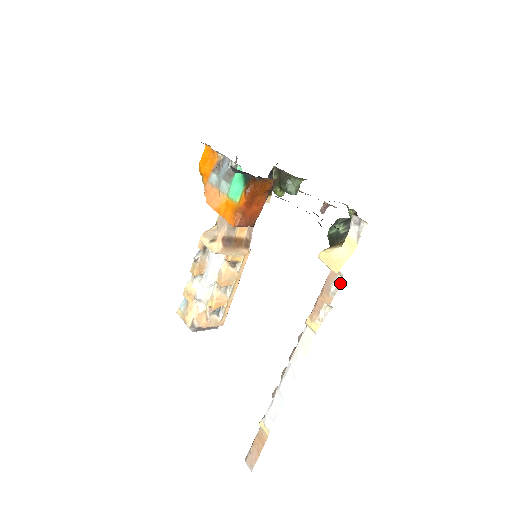
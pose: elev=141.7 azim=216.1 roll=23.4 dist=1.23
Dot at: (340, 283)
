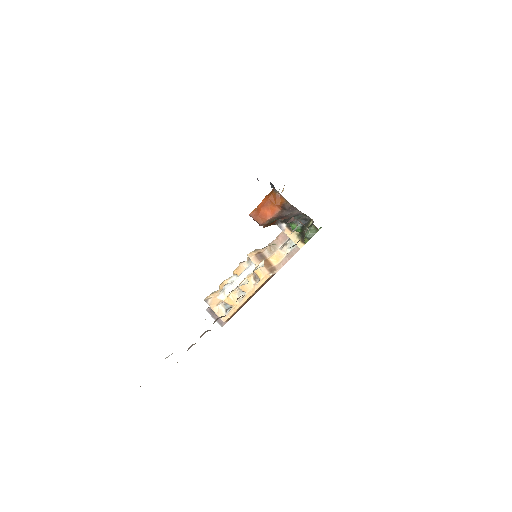
Dot at: (262, 266)
